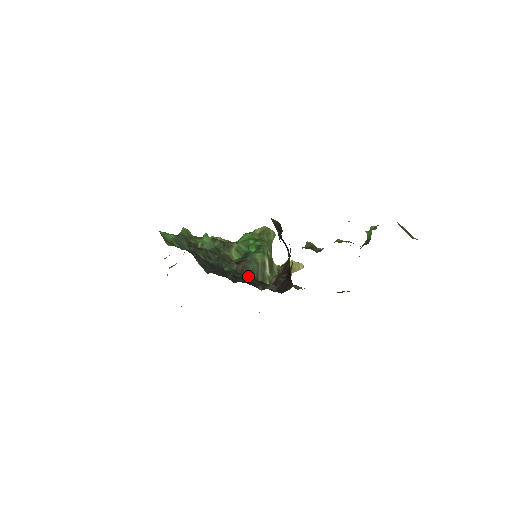
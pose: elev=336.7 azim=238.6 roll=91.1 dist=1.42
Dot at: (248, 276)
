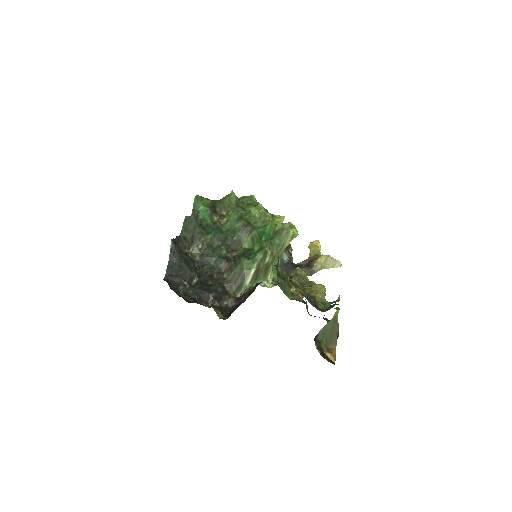
Dot at: (227, 278)
